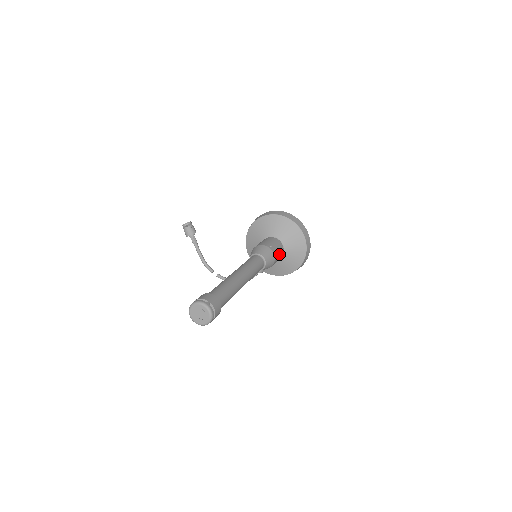
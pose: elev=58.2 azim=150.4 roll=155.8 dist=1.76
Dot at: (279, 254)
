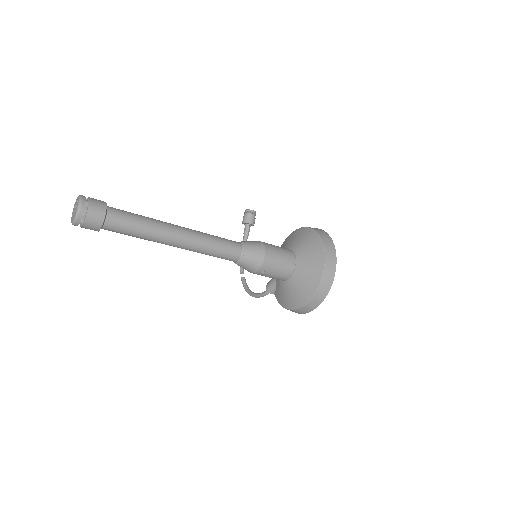
Dot at: (278, 267)
